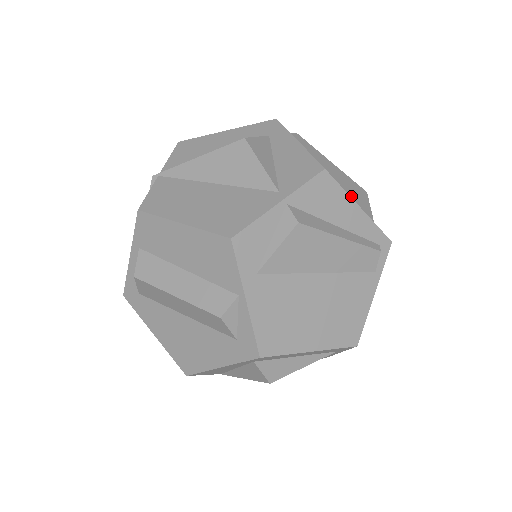
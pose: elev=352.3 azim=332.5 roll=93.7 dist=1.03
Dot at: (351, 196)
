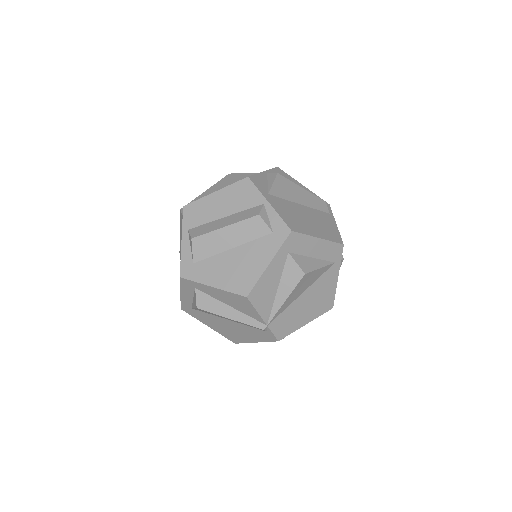
Dot at: occluded
